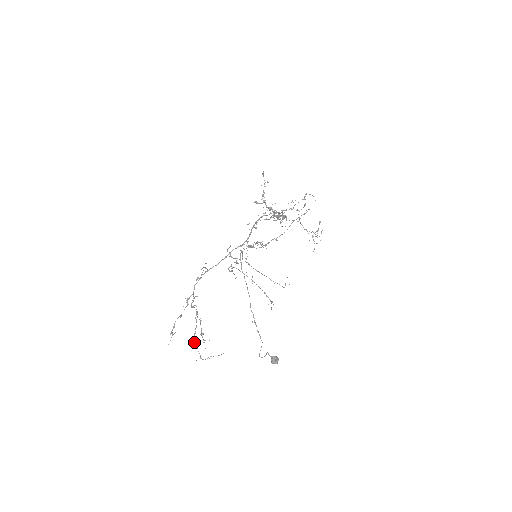
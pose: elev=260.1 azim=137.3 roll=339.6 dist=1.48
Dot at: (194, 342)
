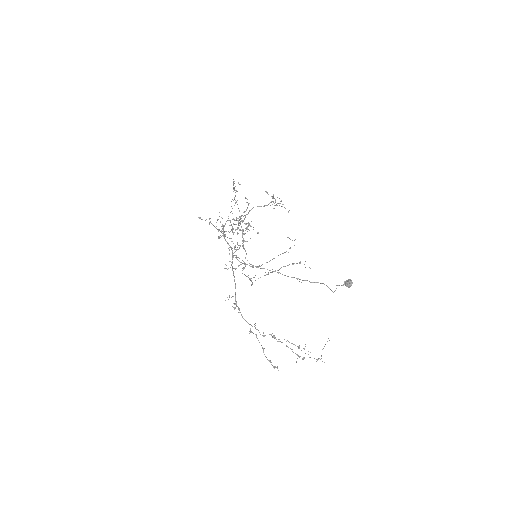
Dot at: (299, 356)
